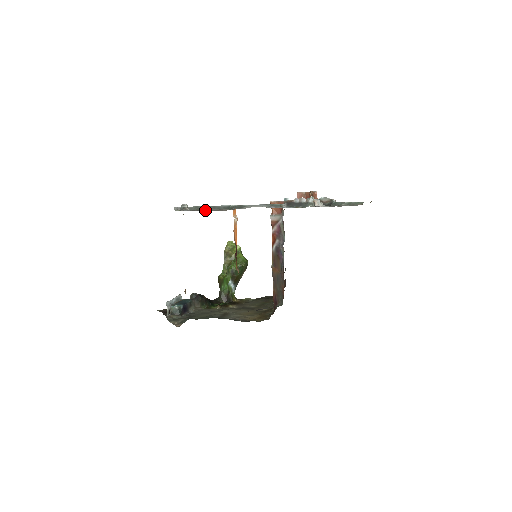
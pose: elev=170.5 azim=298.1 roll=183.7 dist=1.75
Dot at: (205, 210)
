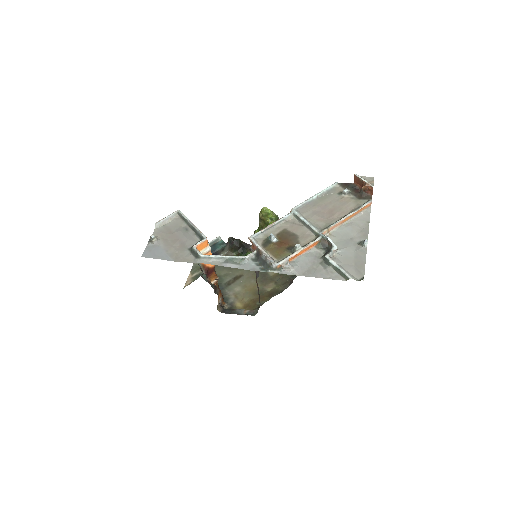
Dot at: (165, 250)
